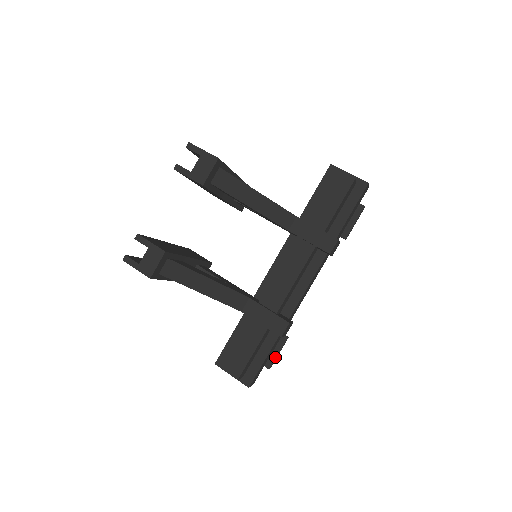
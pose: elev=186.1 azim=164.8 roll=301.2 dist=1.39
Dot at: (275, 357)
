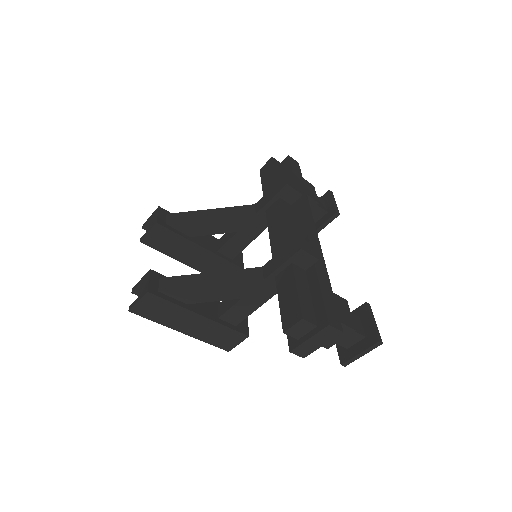
Dot at: (373, 327)
